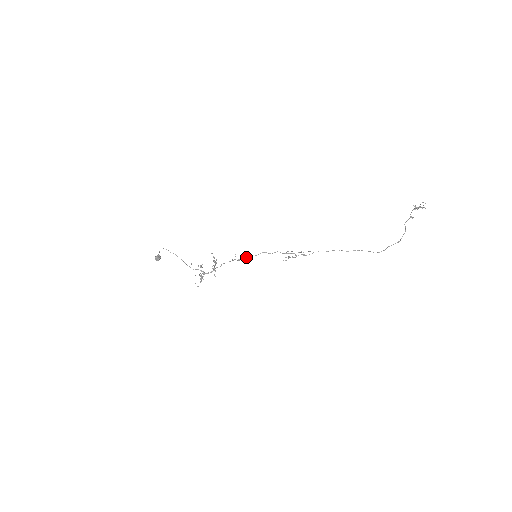
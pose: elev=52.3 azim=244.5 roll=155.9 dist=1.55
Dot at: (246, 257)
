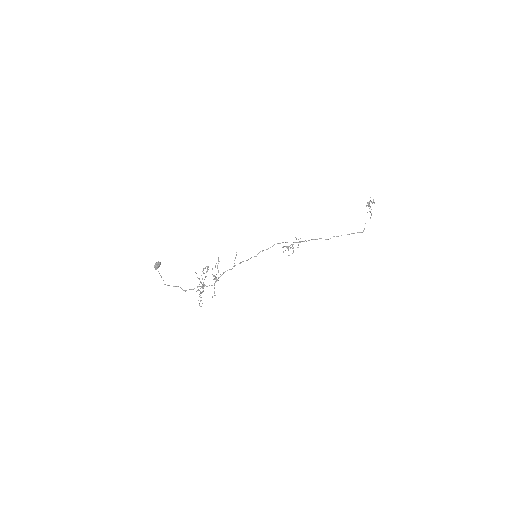
Dot at: occluded
